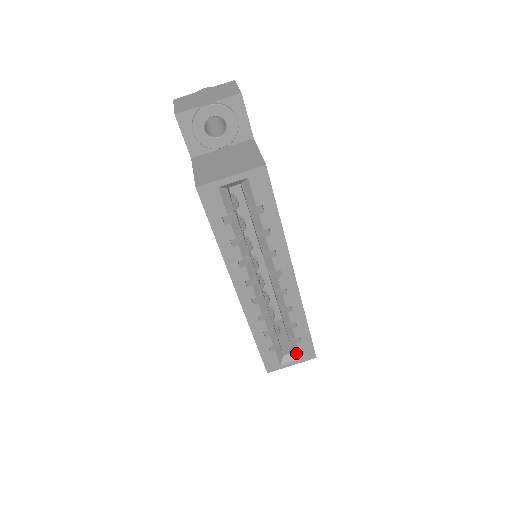
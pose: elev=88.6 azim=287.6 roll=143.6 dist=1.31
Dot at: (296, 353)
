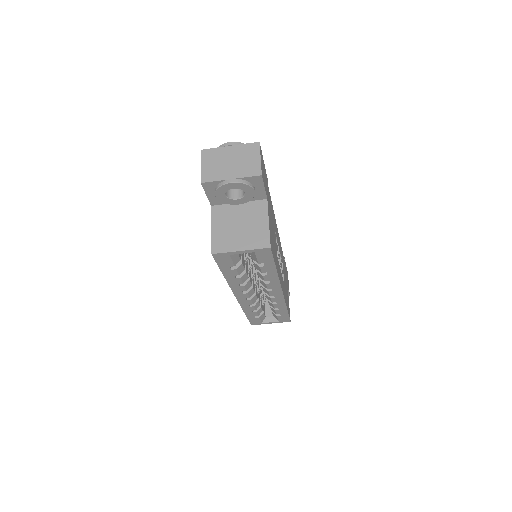
Dot at: (275, 318)
